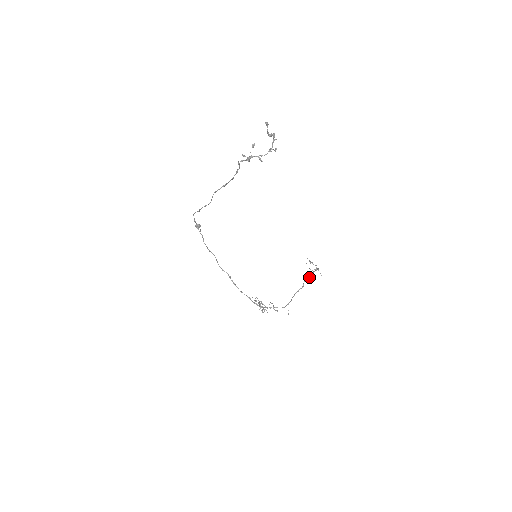
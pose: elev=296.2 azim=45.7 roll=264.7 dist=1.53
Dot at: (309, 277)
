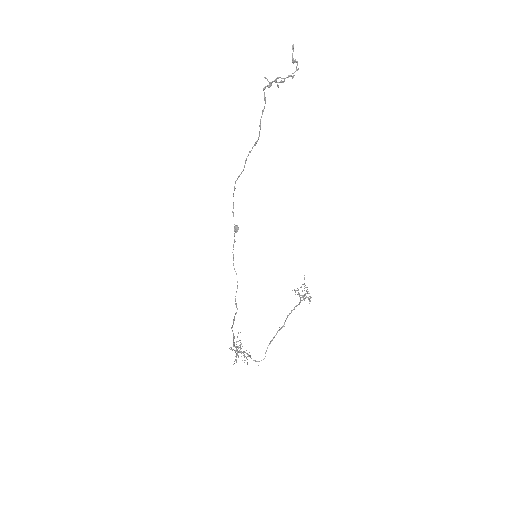
Dot at: (294, 307)
